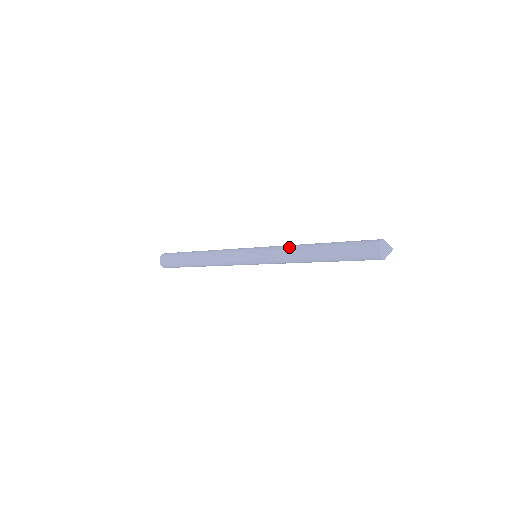
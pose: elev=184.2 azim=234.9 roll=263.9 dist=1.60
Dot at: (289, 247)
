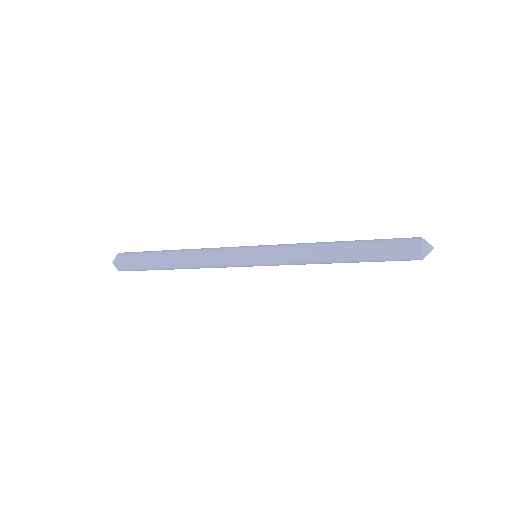
Dot at: (304, 254)
